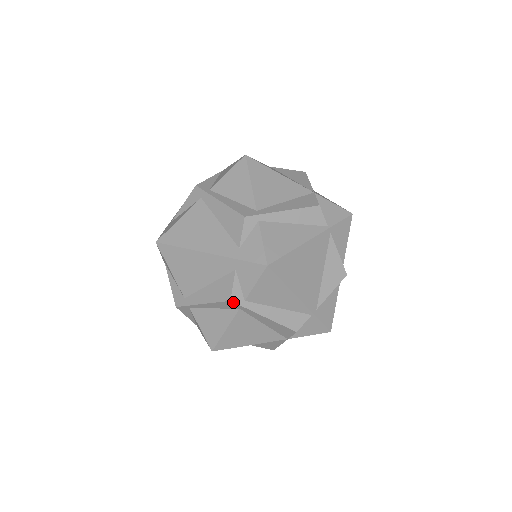
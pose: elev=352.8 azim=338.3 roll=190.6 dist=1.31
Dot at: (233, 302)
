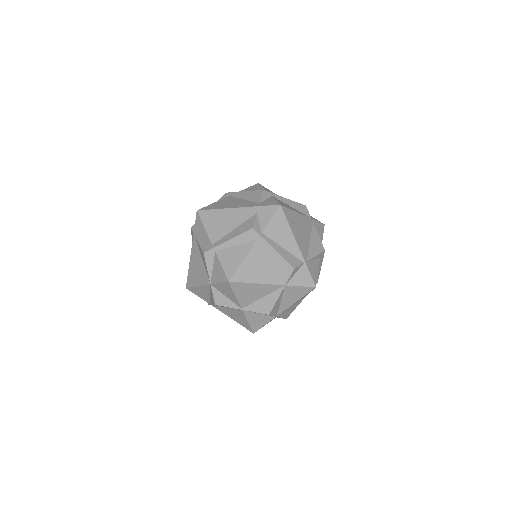
Dot at: (254, 230)
